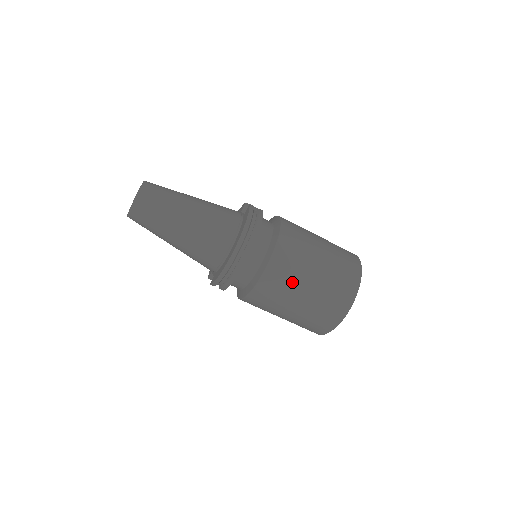
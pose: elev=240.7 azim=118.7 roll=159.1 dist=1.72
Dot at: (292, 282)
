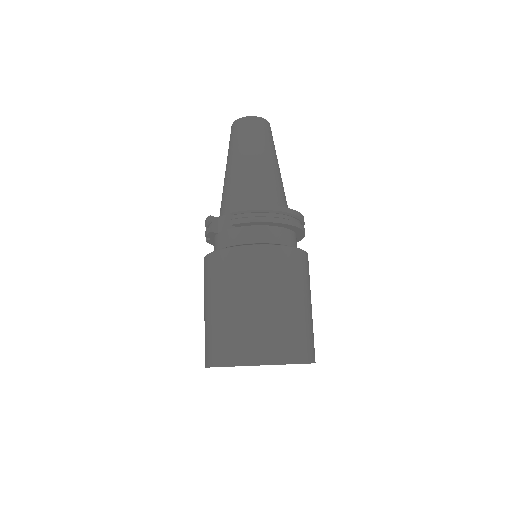
Dot at: (297, 281)
